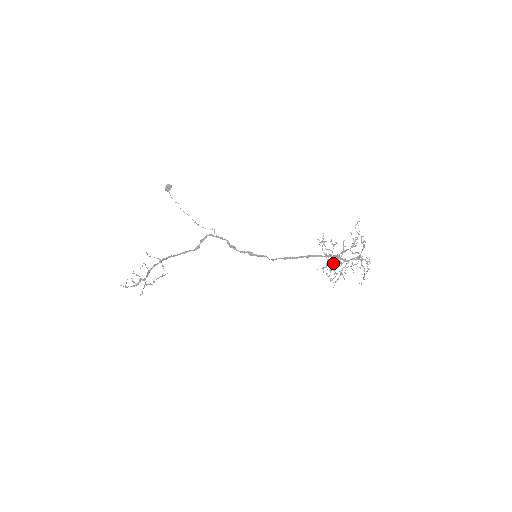
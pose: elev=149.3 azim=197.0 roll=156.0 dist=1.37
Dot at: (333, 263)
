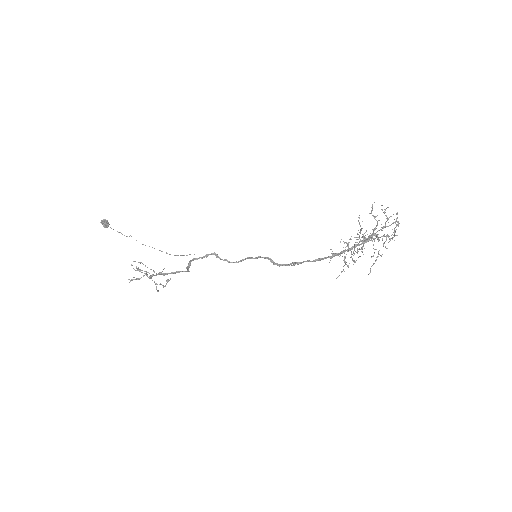
Dot at: occluded
